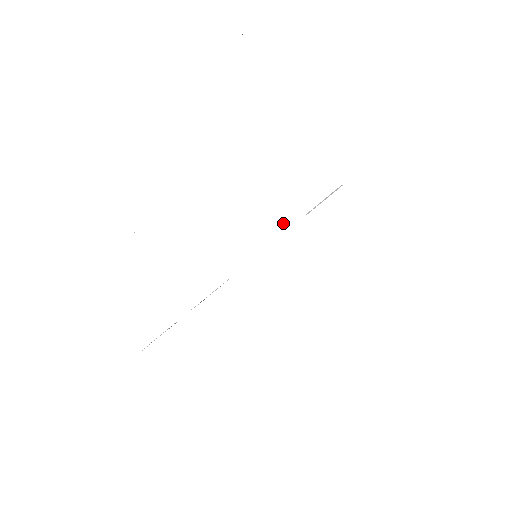
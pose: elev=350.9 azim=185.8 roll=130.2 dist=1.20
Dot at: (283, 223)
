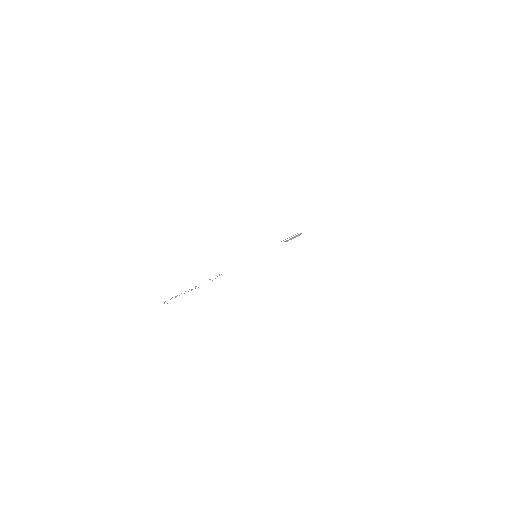
Dot at: occluded
